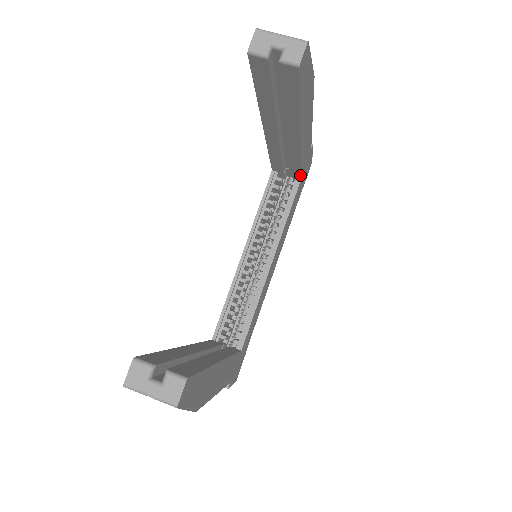
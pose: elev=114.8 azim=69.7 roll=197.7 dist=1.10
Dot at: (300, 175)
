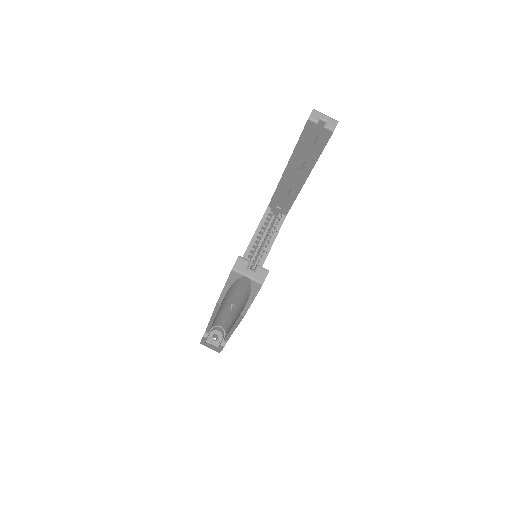
Dot at: (288, 211)
